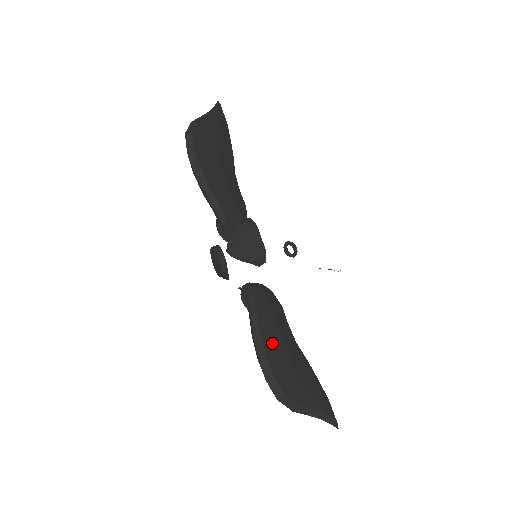
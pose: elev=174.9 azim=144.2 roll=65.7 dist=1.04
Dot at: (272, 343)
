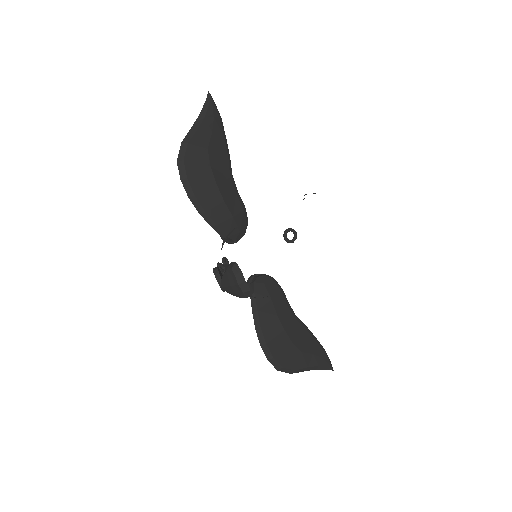
Dot at: (271, 331)
